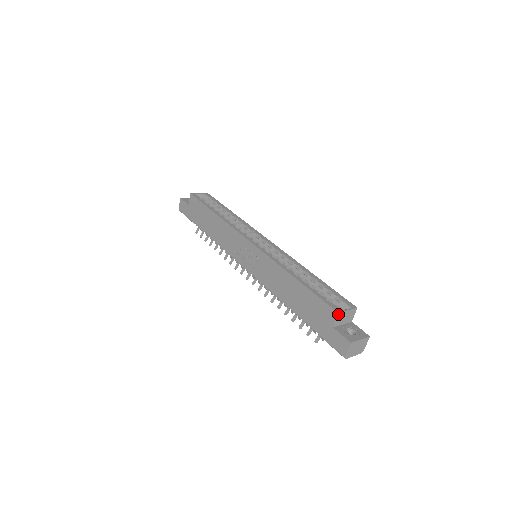
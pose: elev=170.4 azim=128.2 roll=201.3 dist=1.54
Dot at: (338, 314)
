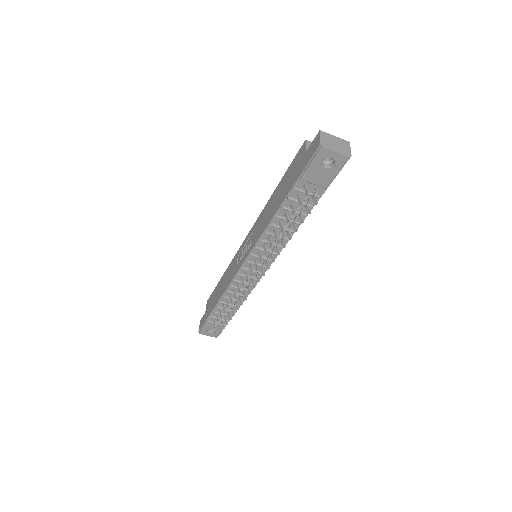
Dot at: (306, 141)
